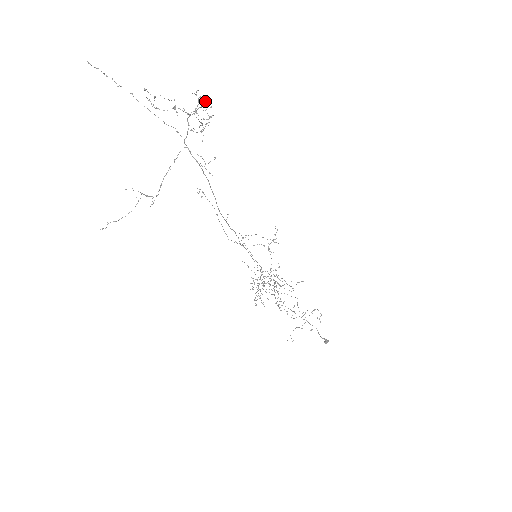
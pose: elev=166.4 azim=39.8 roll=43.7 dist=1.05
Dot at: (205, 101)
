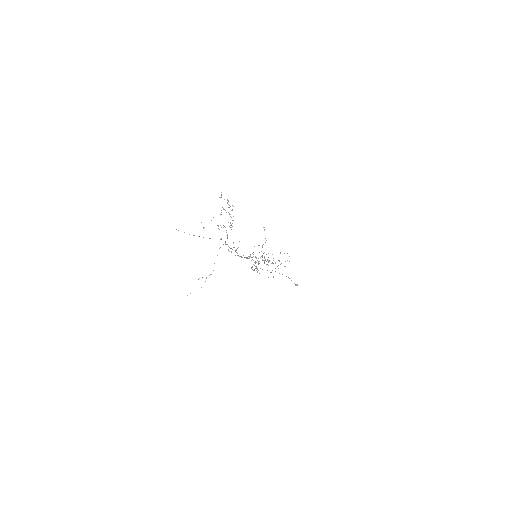
Dot at: (230, 206)
